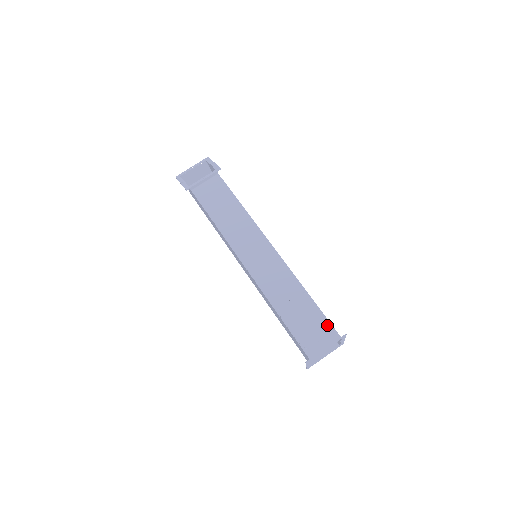
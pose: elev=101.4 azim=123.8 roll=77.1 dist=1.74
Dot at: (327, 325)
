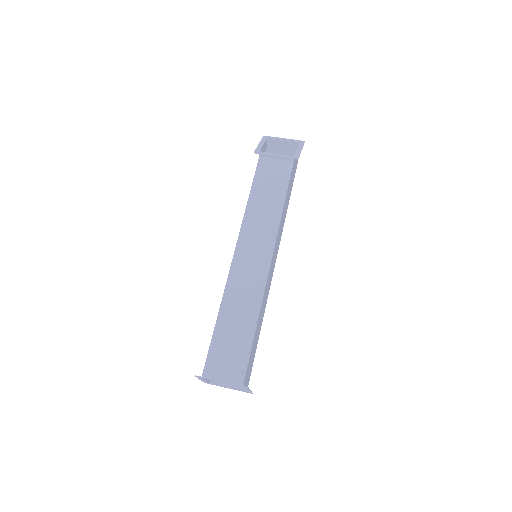
Dot at: (243, 365)
